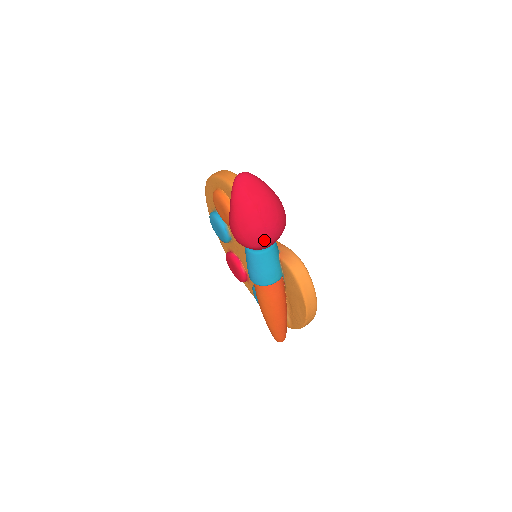
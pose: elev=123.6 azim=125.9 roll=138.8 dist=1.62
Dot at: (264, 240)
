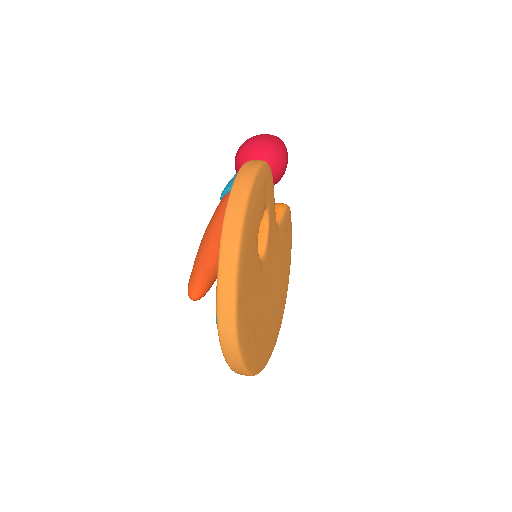
Dot at: (249, 144)
